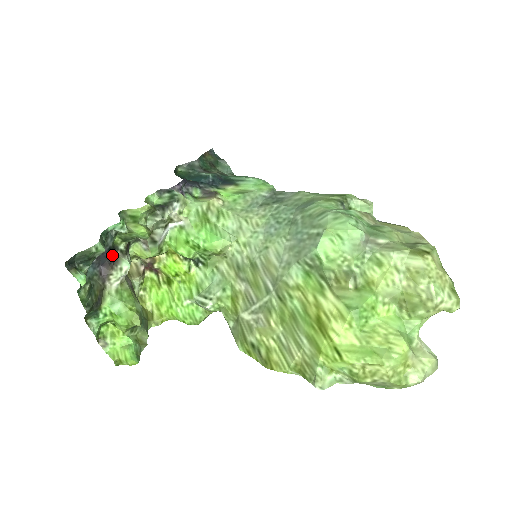
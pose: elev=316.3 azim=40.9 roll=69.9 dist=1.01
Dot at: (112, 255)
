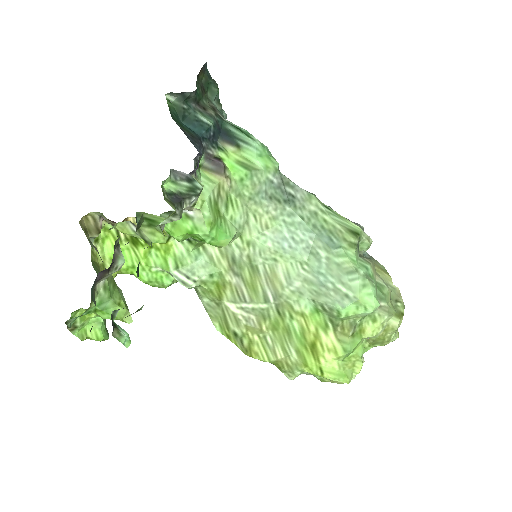
Dot at: (113, 260)
